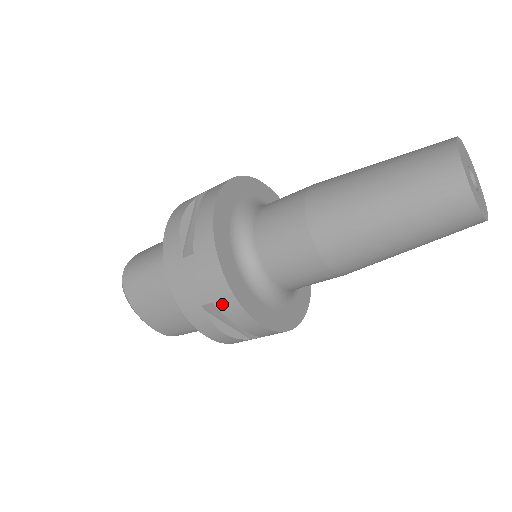
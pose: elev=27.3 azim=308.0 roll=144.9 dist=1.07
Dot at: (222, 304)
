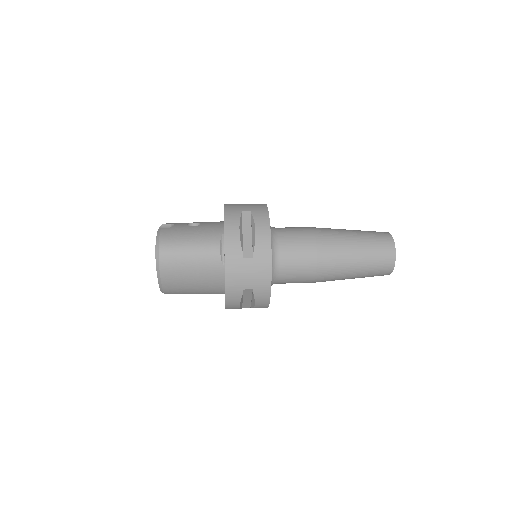
Dot at: (259, 291)
